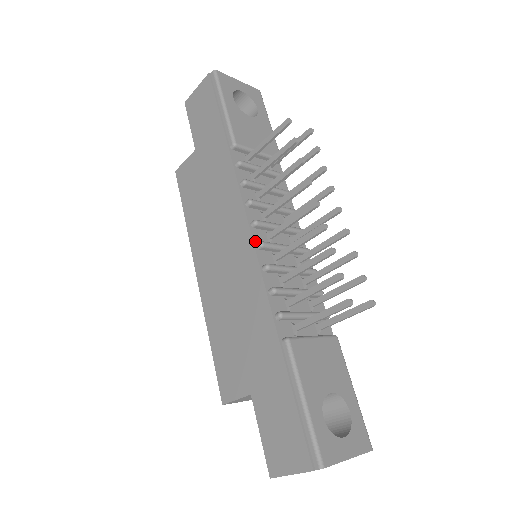
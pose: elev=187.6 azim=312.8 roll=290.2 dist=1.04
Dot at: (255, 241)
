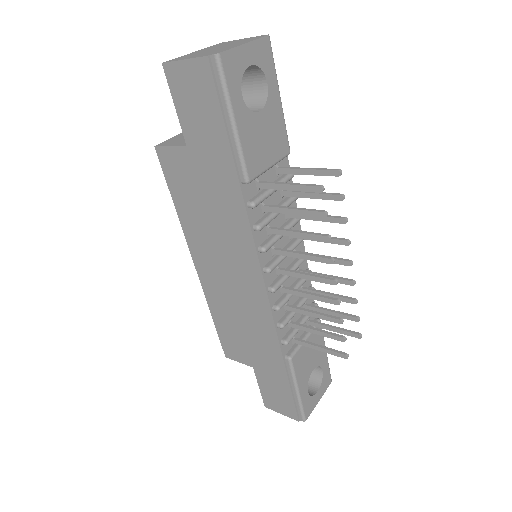
Dot at: (267, 286)
